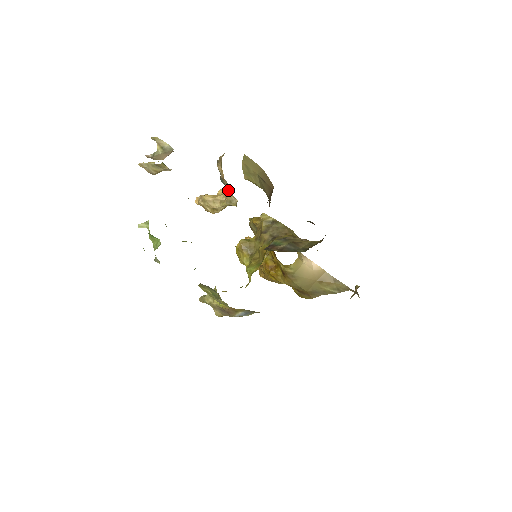
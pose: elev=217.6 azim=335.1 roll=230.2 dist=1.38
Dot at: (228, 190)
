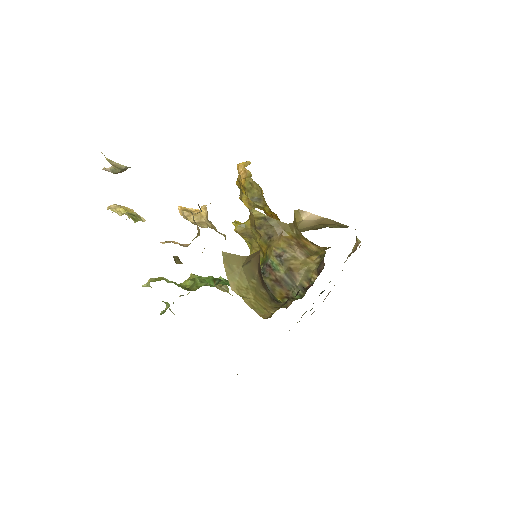
Dot at: (212, 224)
